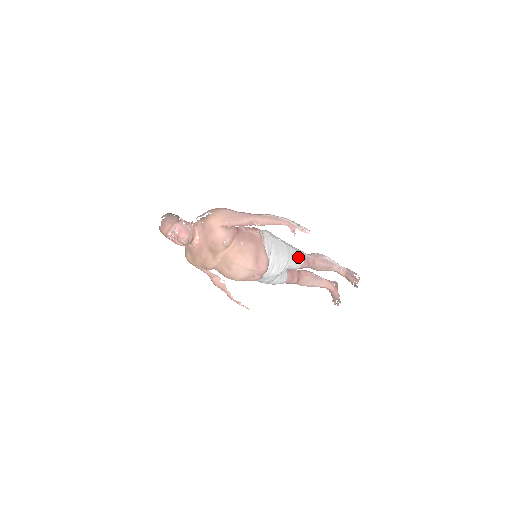
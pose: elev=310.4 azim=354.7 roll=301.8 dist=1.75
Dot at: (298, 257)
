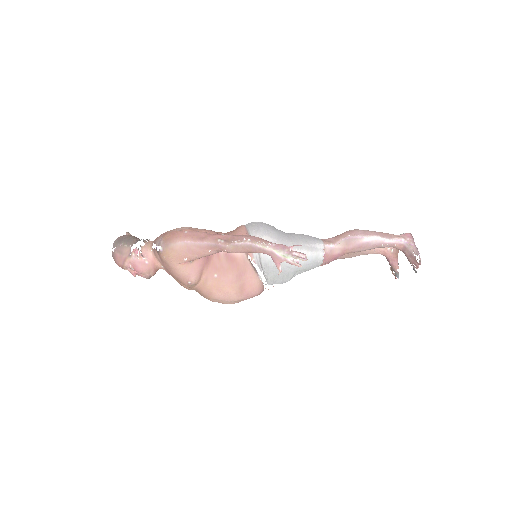
Dot at: (311, 261)
